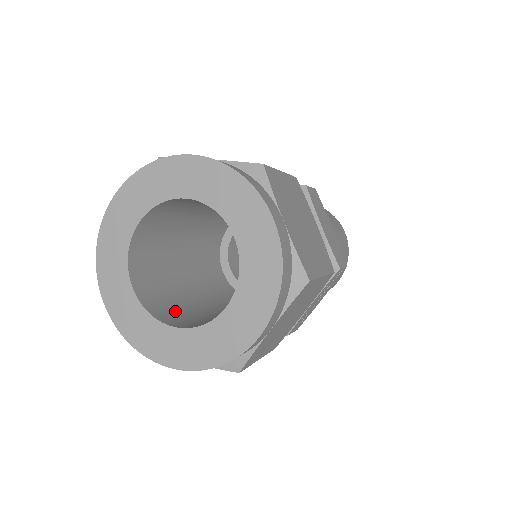
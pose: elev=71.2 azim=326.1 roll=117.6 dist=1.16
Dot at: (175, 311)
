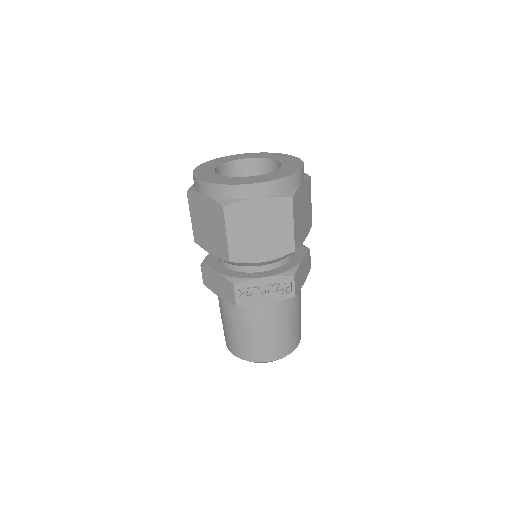
Dot at: occluded
